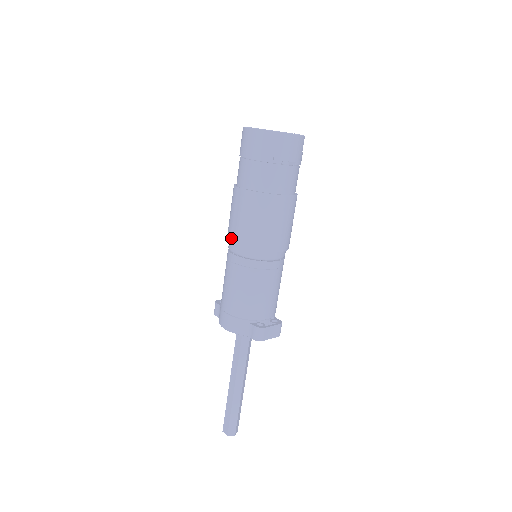
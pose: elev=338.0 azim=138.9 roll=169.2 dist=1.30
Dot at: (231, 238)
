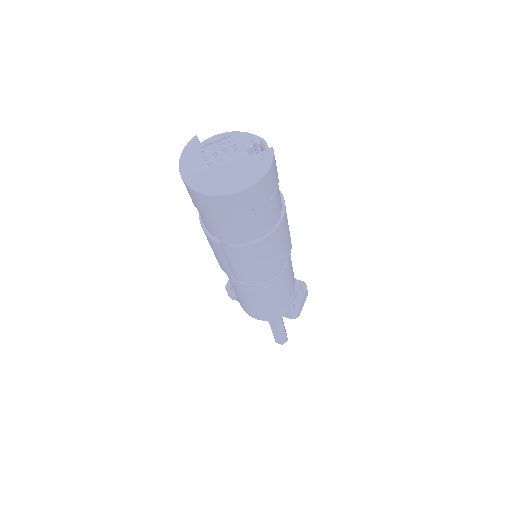
Dot at: (231, 275)
